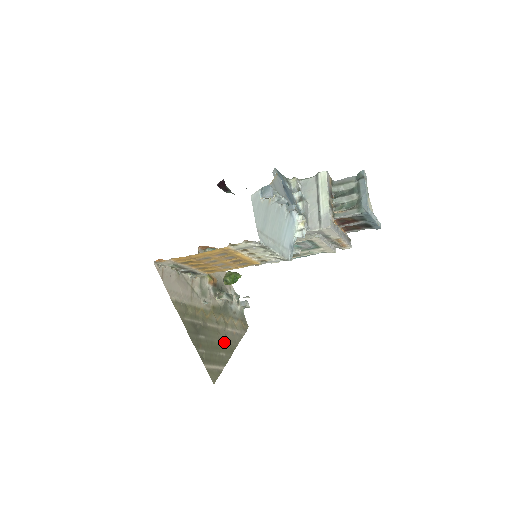
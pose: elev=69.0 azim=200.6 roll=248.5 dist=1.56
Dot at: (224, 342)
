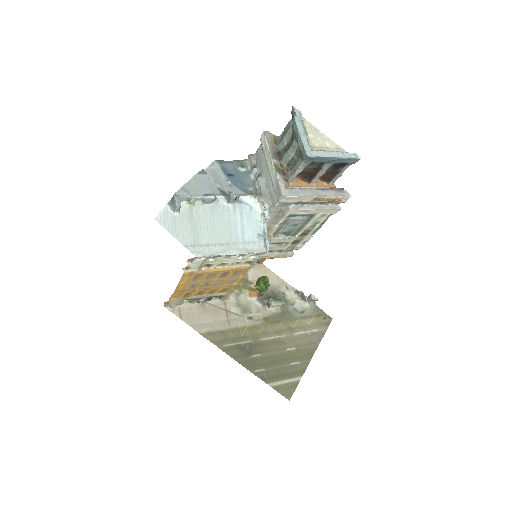
Dot at: (294, 349)
